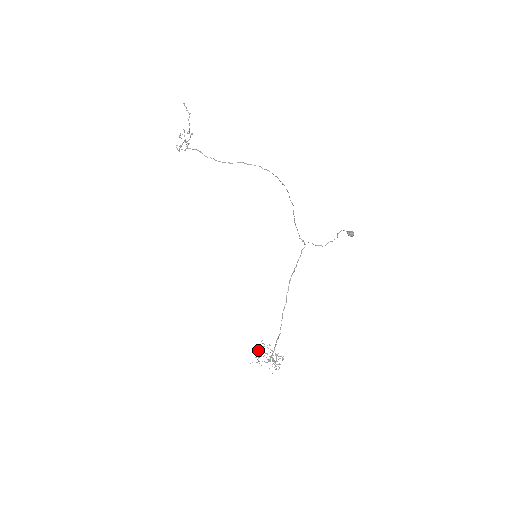
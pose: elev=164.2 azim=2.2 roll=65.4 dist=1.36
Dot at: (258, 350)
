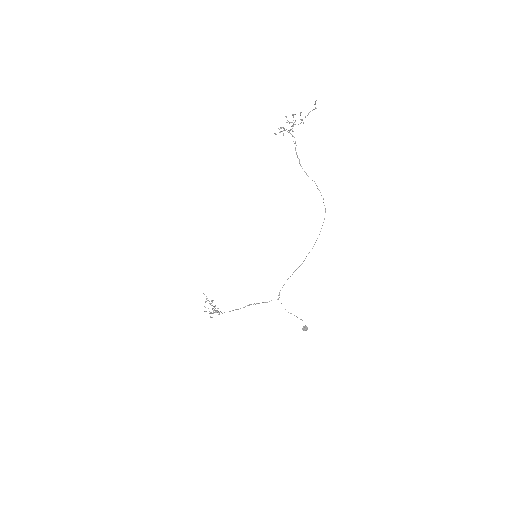
Dot at: (207, 300)
